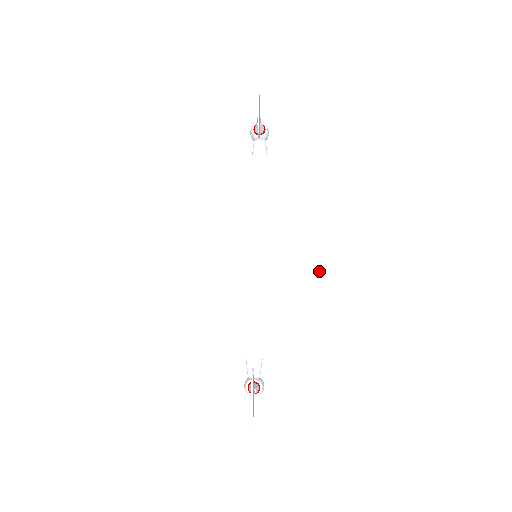
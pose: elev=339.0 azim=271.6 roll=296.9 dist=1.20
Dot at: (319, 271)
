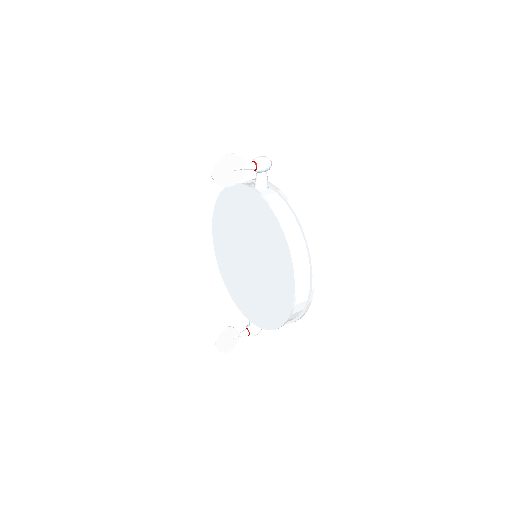
Dot at: (274, 291)
